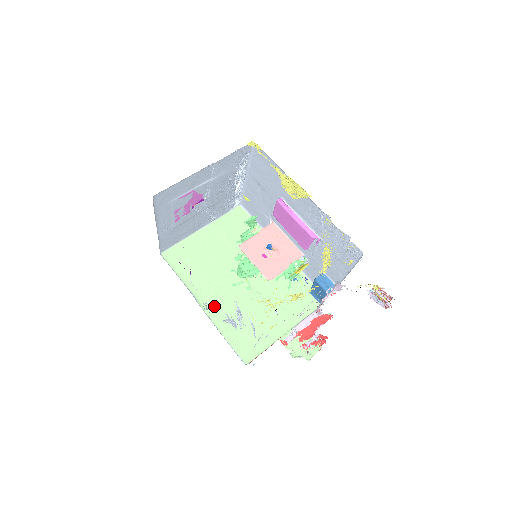
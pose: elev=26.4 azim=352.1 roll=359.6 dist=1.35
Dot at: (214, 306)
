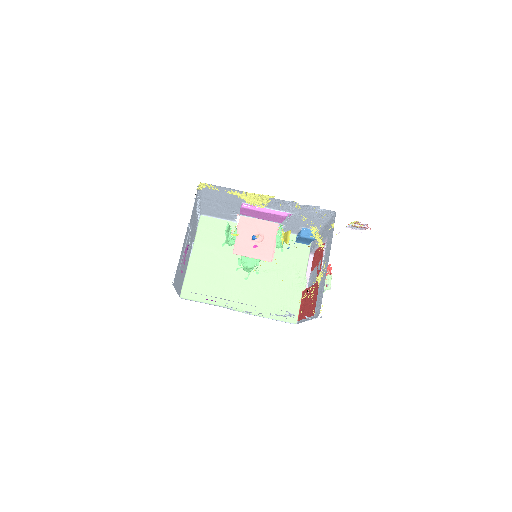
Dot at: (246, 303)
